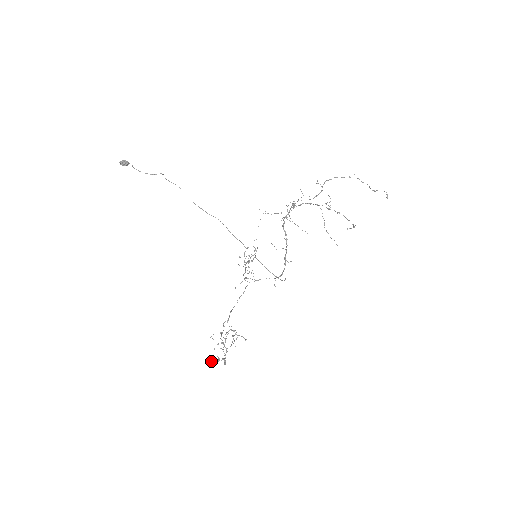
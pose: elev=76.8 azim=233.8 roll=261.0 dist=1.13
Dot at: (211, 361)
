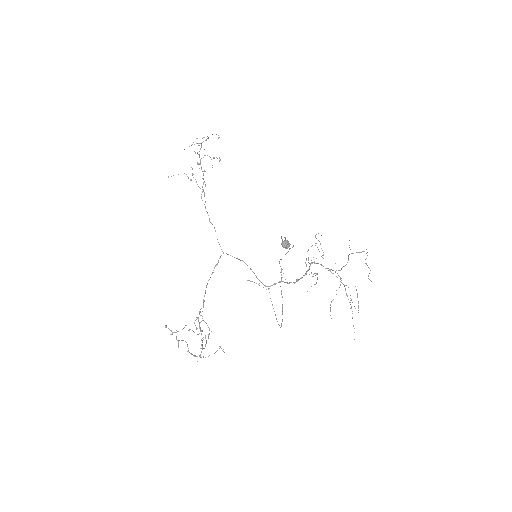
Dot at: occluded
